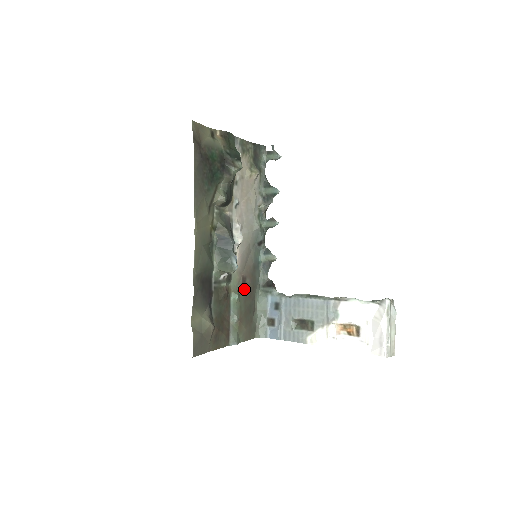
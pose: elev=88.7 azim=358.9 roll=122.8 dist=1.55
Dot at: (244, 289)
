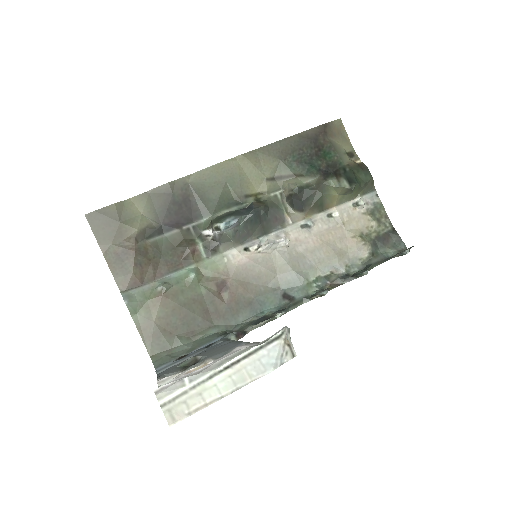
Dot at: (211, 292)
